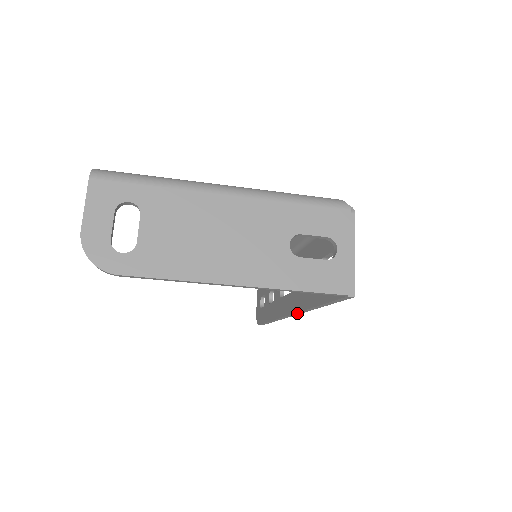
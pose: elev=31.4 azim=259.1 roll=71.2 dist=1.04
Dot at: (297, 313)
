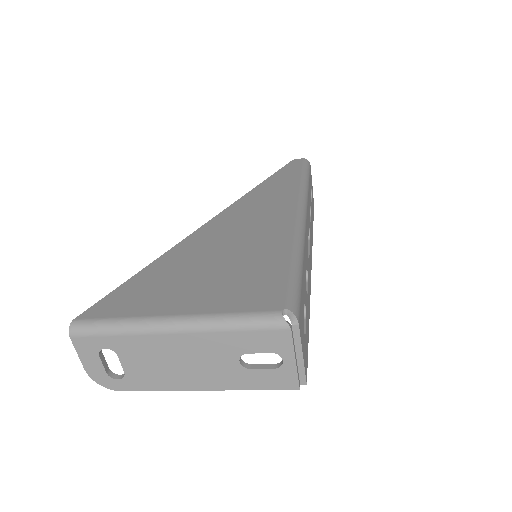
Dot at: occluded
